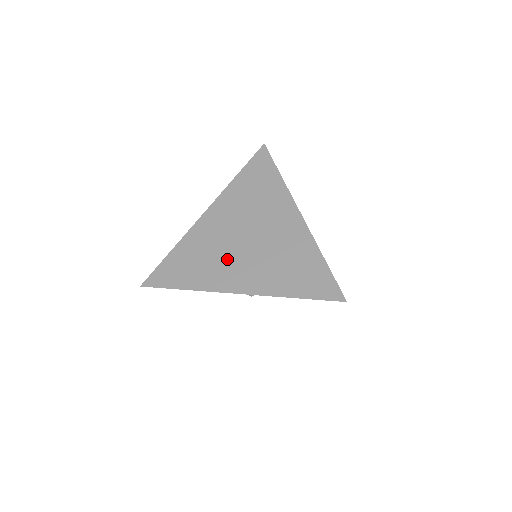
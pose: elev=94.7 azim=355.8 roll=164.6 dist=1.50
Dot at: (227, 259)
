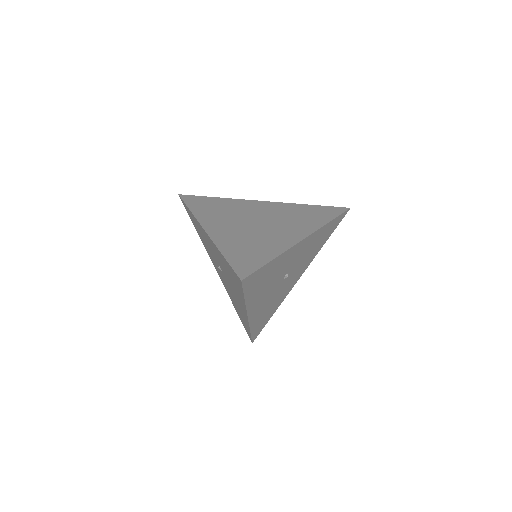
Dot at: (267, 233)
